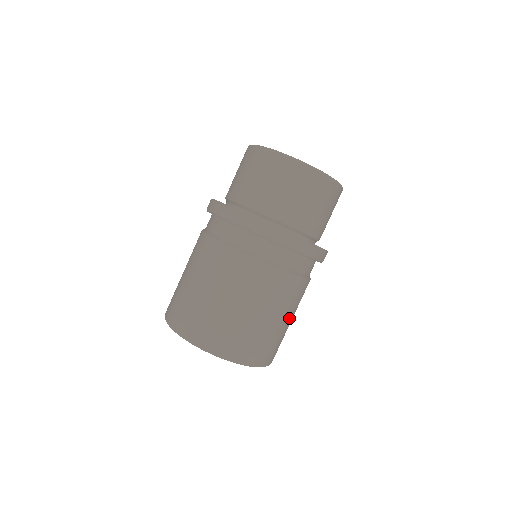
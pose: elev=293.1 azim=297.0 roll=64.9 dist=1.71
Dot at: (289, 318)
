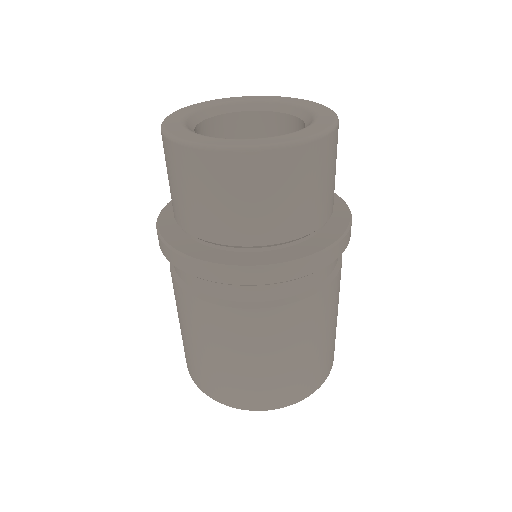
Dot at: occluded
